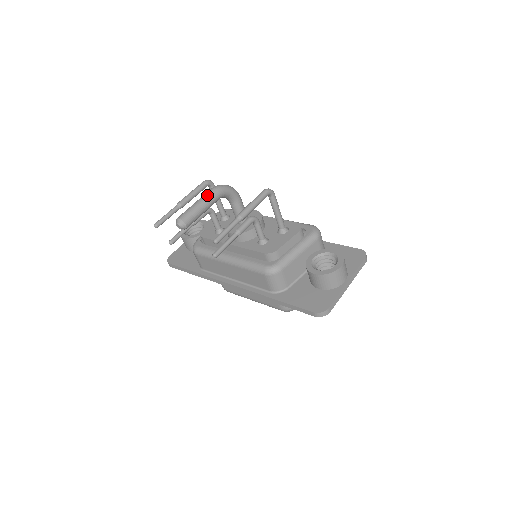
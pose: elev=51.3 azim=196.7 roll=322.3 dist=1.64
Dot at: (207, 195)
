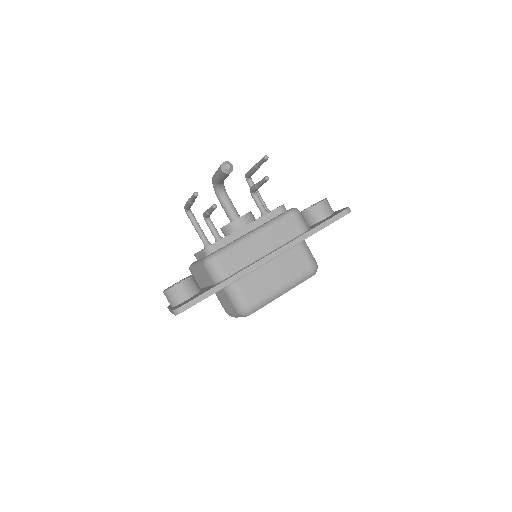
Dot at: occluded
